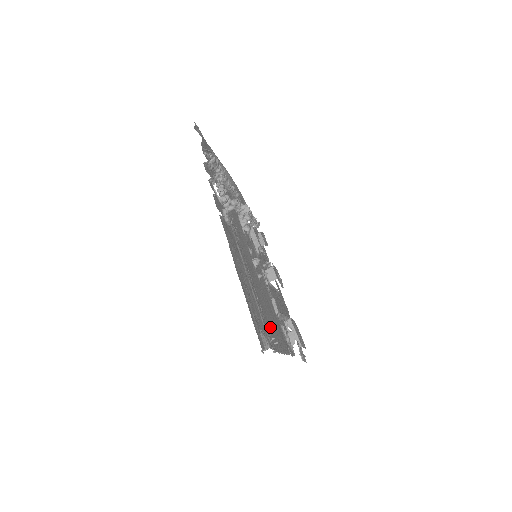
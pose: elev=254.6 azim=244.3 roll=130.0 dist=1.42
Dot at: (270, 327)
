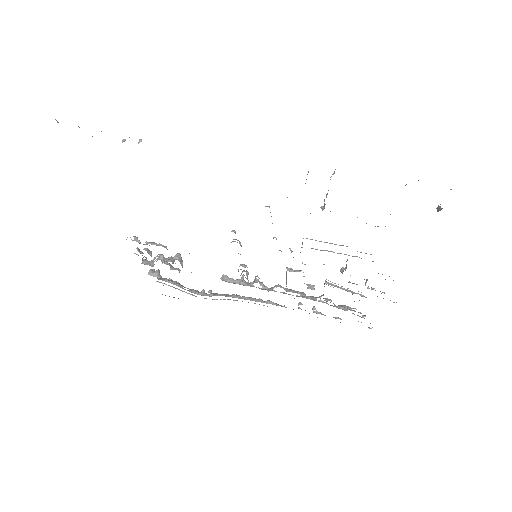
Dot at: occluded
